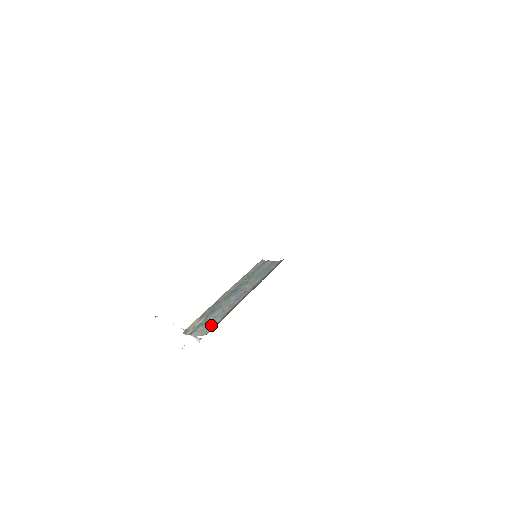
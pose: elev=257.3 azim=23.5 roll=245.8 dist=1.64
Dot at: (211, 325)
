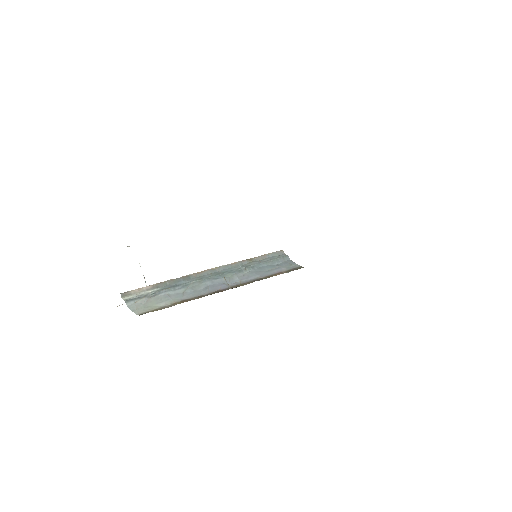
Dot at: (154, 305)
